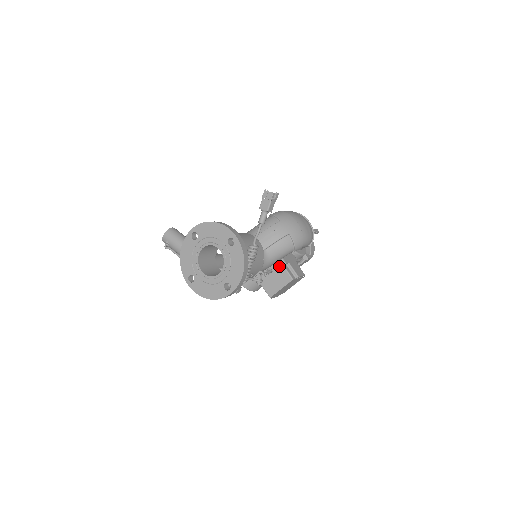
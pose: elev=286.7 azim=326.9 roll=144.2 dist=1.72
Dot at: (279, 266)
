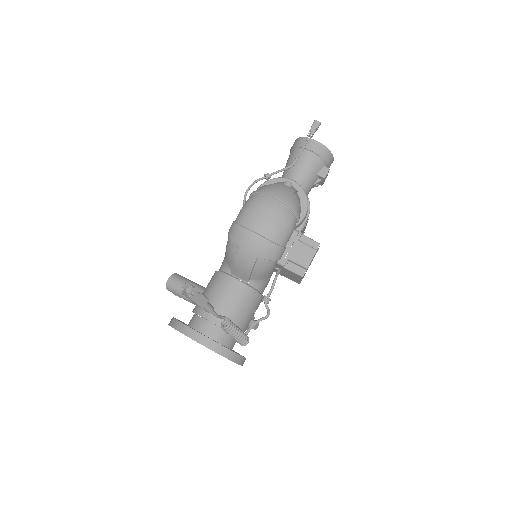
Dot at: (281, 268)
